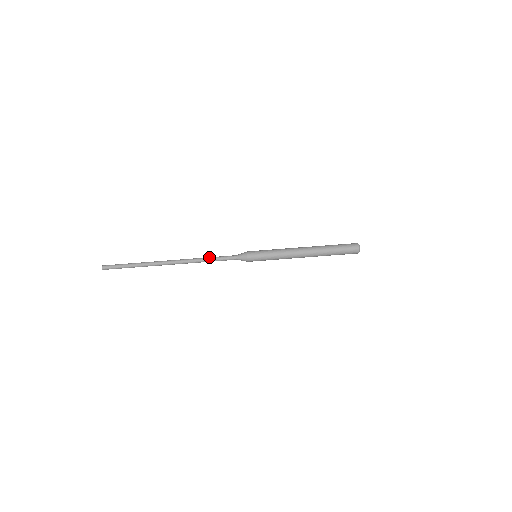
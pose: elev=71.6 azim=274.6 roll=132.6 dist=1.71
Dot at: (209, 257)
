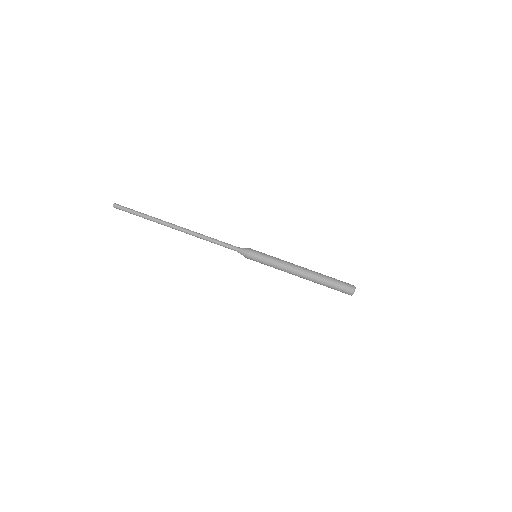
Dot at: (213, 238)
